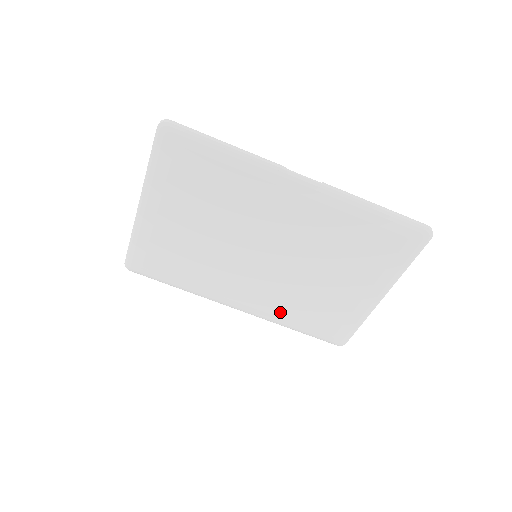
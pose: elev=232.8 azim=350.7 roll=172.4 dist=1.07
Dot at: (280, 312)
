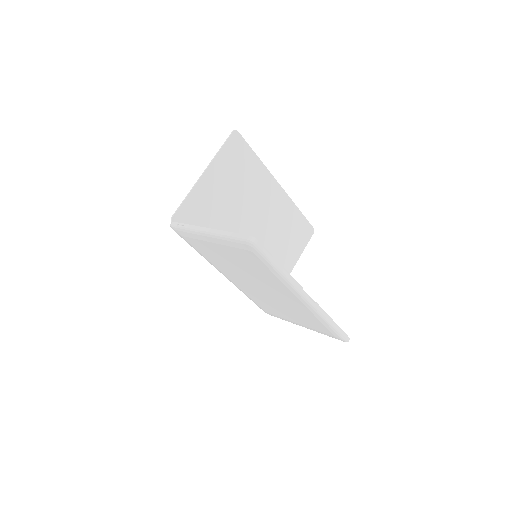
Dot at: (246, 293)
